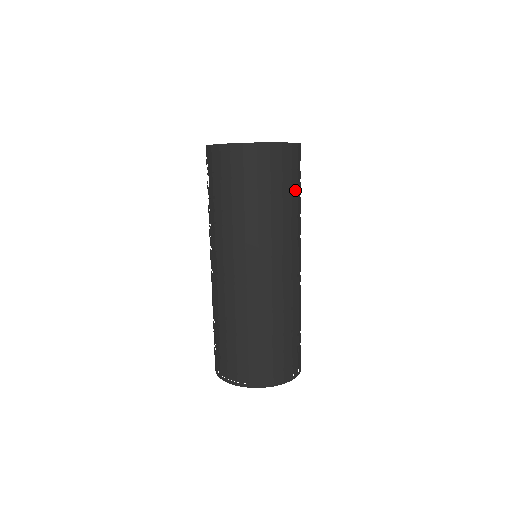
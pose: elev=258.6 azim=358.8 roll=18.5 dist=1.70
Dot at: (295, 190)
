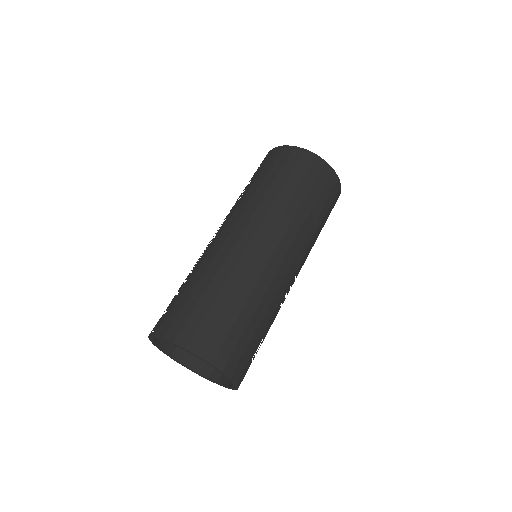
Dot at: (320, 205)
